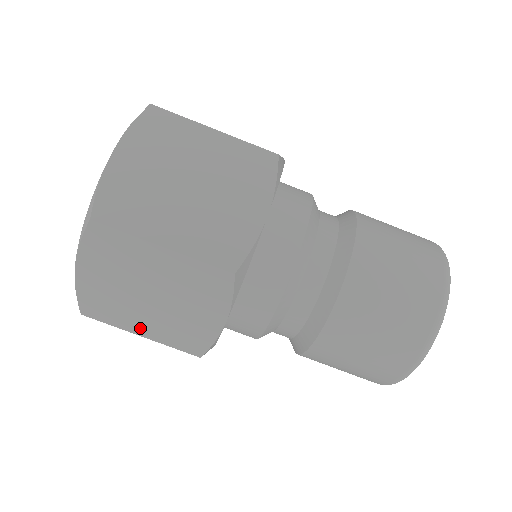
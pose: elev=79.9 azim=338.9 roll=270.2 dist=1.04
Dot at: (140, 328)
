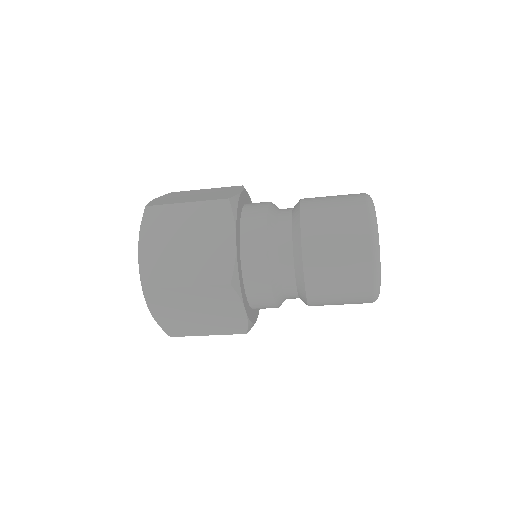
Dot at: (184, 279)
